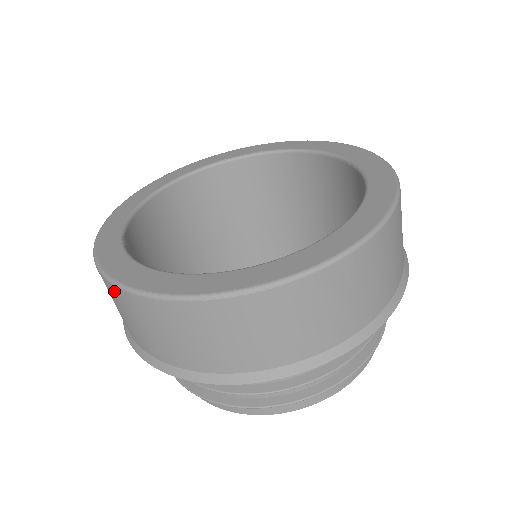
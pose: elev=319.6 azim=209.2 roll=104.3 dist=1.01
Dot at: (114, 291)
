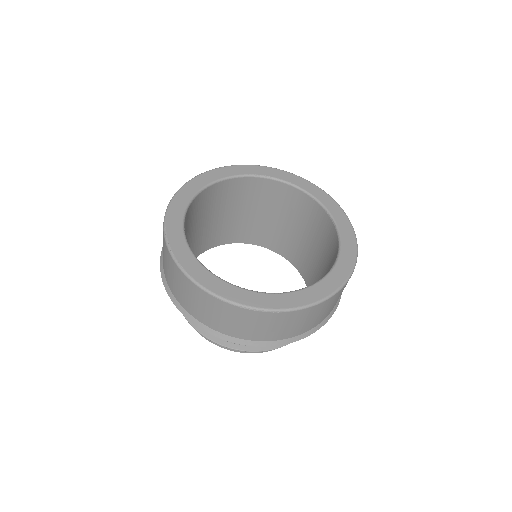
Dot at: (181, 275)
